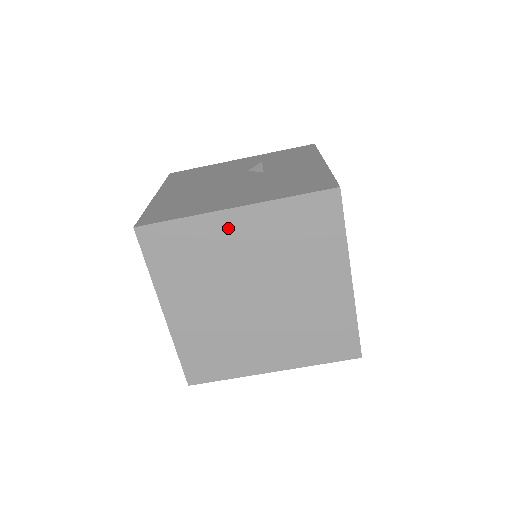
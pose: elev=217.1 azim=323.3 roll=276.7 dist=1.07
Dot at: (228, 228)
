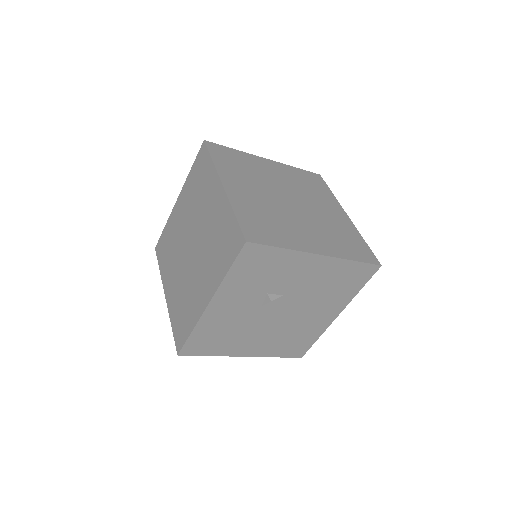
Dot at: (264, 164)
